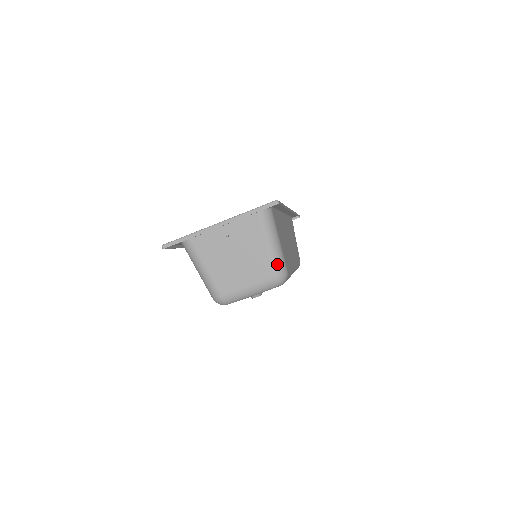
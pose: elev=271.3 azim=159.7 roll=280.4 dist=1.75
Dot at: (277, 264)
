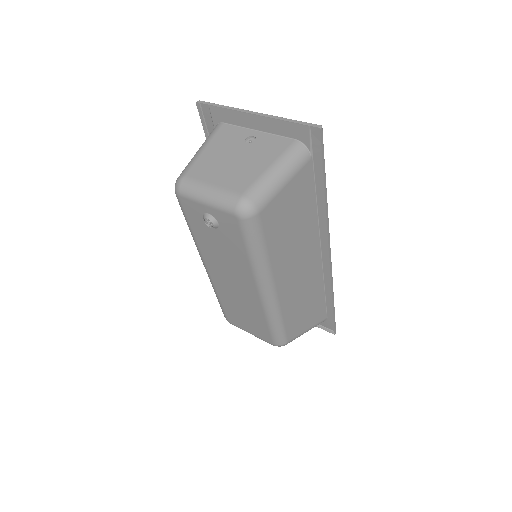
Dot at: (258, 190)
